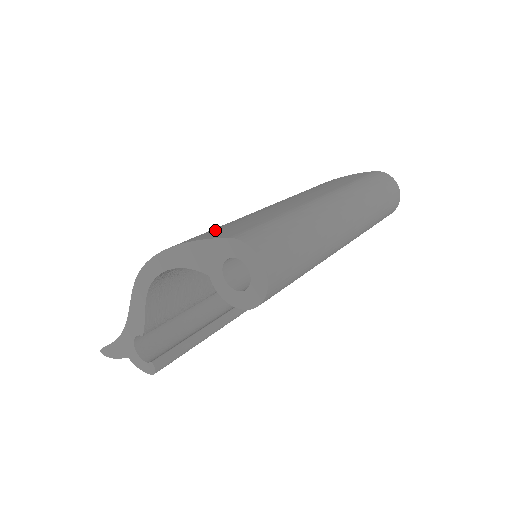
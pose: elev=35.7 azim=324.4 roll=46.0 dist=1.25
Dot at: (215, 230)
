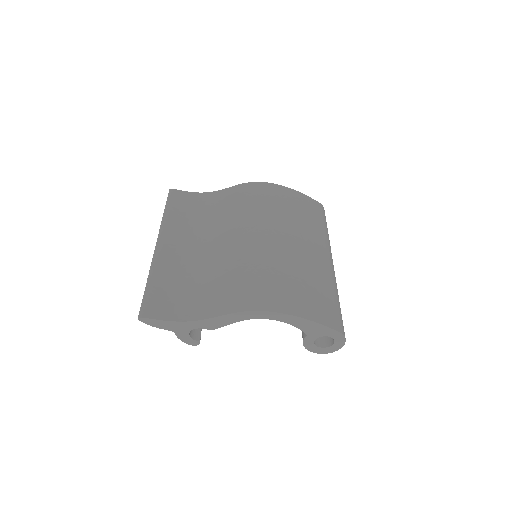
Dot at: (311, 301)
